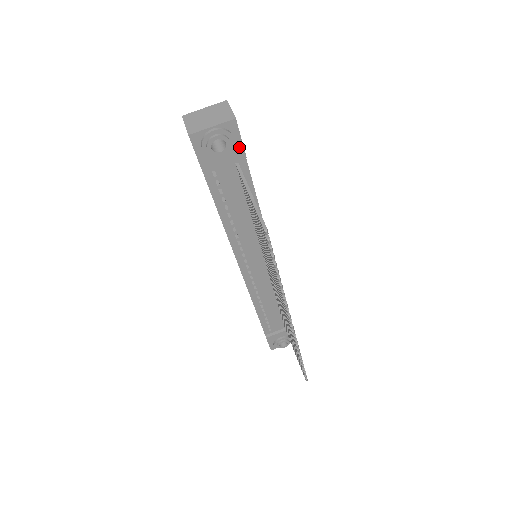
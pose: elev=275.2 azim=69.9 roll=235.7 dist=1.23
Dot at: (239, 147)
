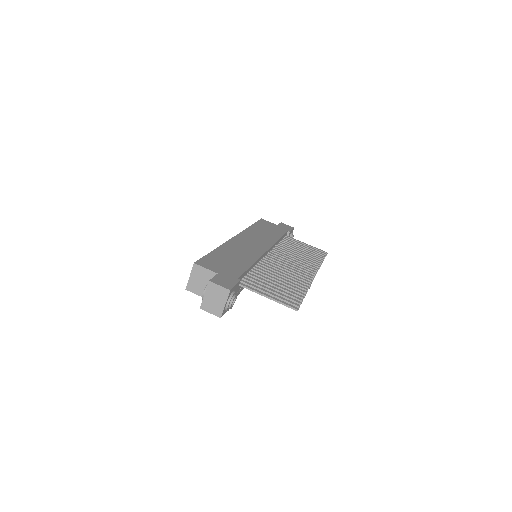
Dot at: (236, 286)
